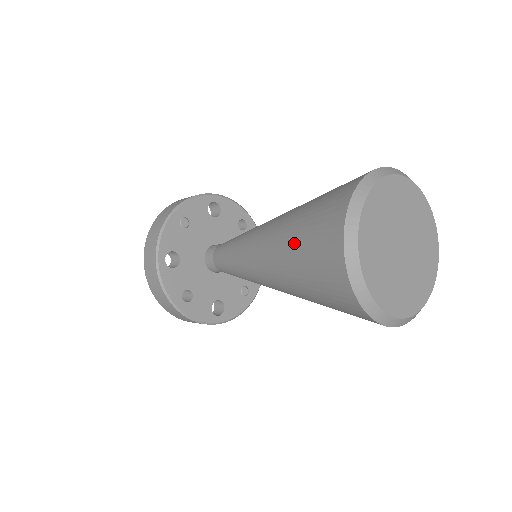
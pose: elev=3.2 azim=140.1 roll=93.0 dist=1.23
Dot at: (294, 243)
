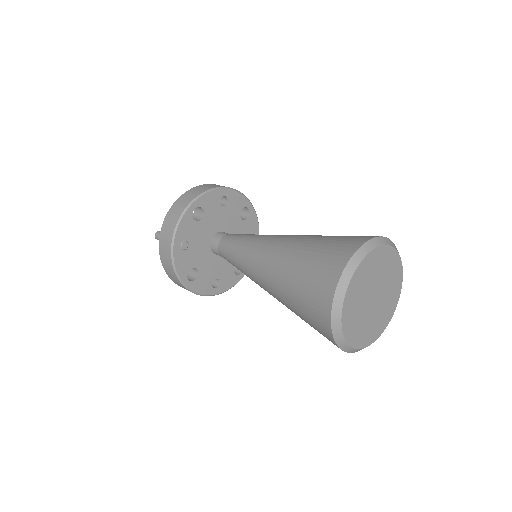
Dot at: (295, 311)
